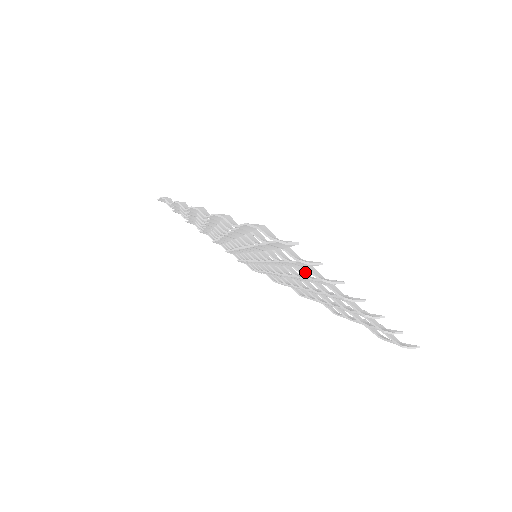
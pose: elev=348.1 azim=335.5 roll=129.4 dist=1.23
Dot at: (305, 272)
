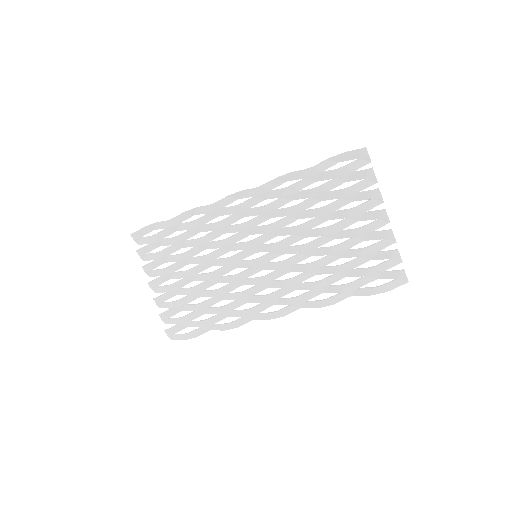
Dot at: (342, 216)
